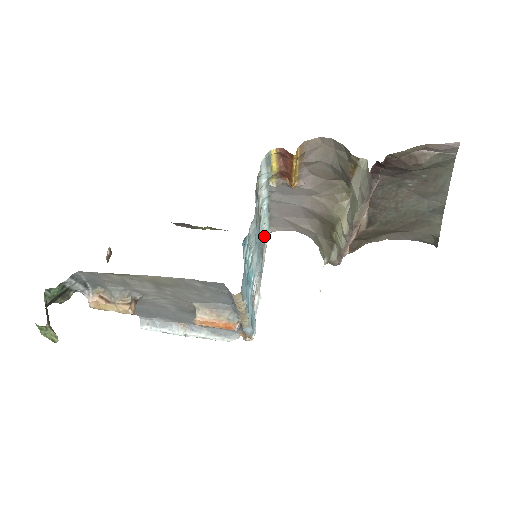
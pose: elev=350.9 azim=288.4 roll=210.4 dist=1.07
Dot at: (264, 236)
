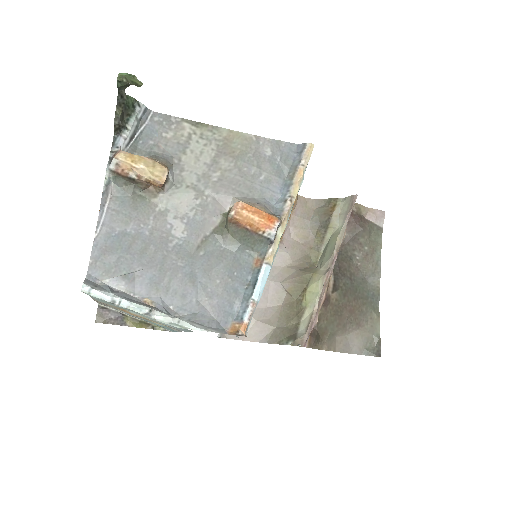
Dot at: occluded
